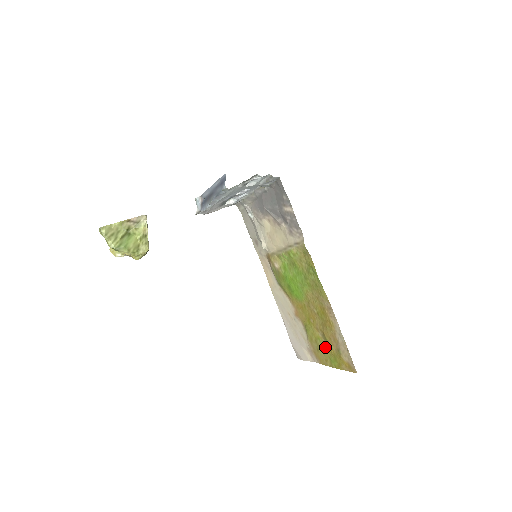
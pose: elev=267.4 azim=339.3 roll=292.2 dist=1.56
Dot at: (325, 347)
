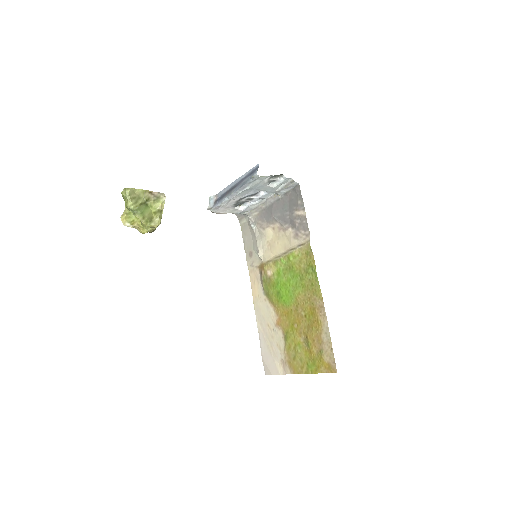
Dot at: (304, 352)
